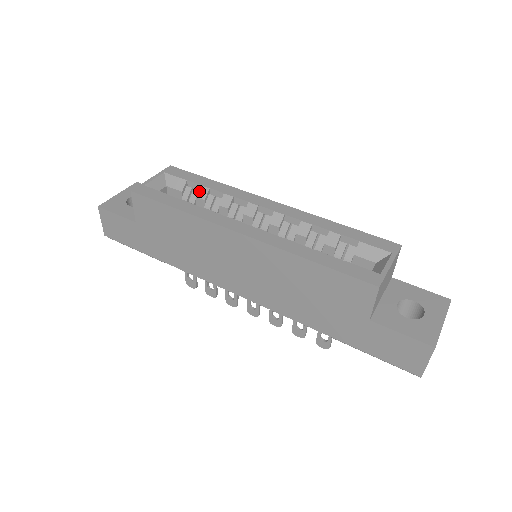
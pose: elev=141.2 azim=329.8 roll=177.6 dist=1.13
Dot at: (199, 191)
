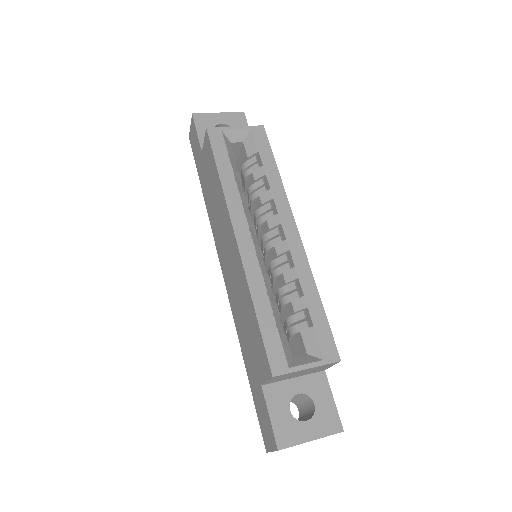
Dot at: (257, 169)
